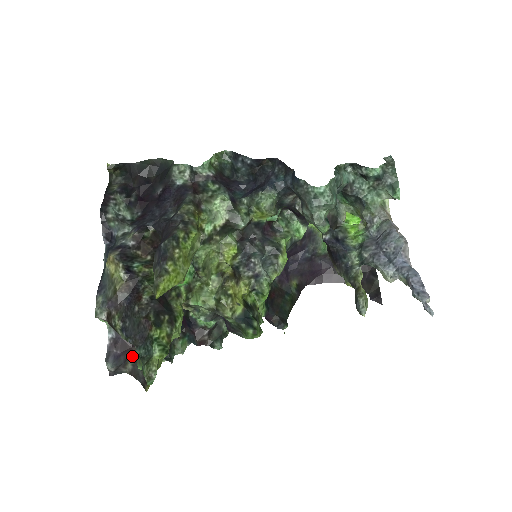
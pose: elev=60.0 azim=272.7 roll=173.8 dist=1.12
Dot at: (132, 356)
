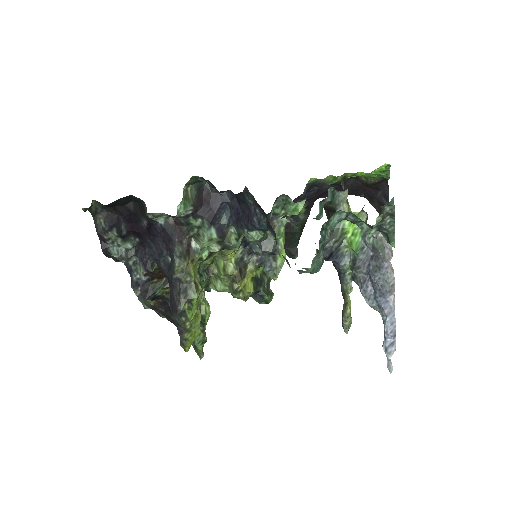
Dot at: occluded
